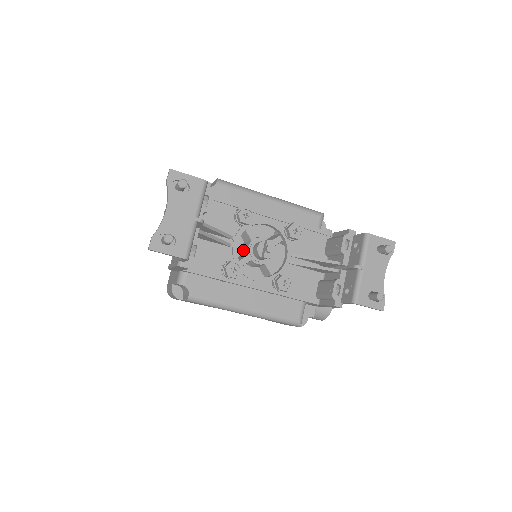
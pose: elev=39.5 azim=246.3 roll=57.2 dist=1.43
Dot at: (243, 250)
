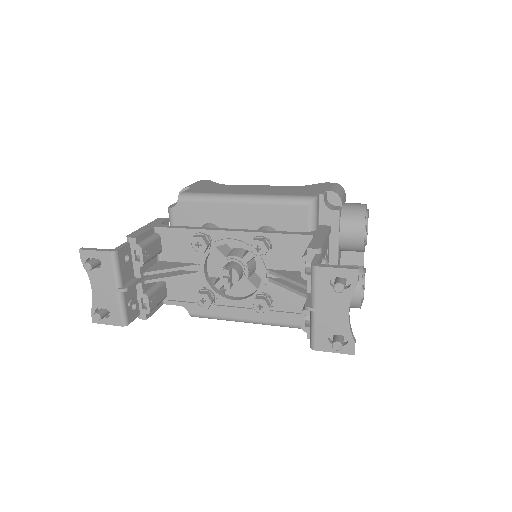
Dot at: occluded
